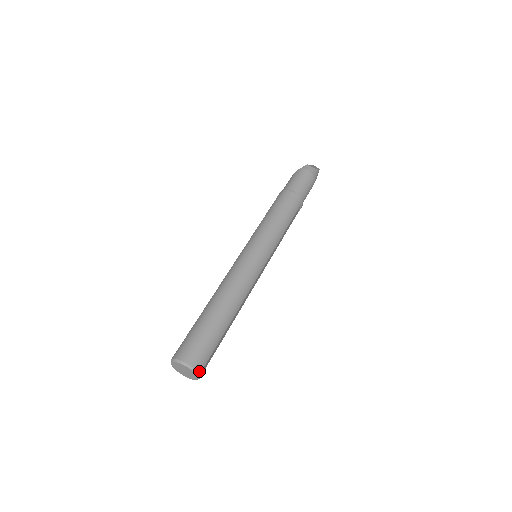
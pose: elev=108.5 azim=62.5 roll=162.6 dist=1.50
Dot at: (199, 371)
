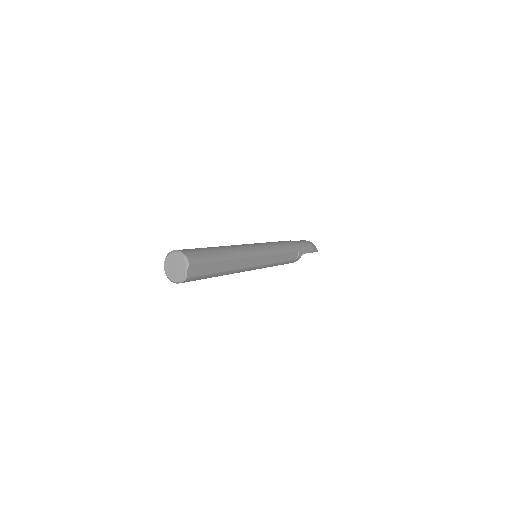
Dot at: (189, 262)
